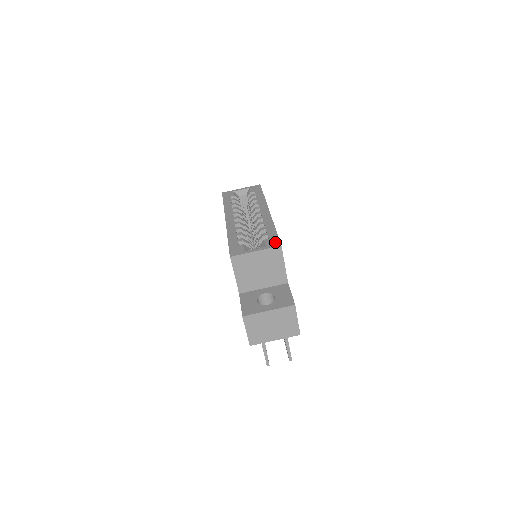
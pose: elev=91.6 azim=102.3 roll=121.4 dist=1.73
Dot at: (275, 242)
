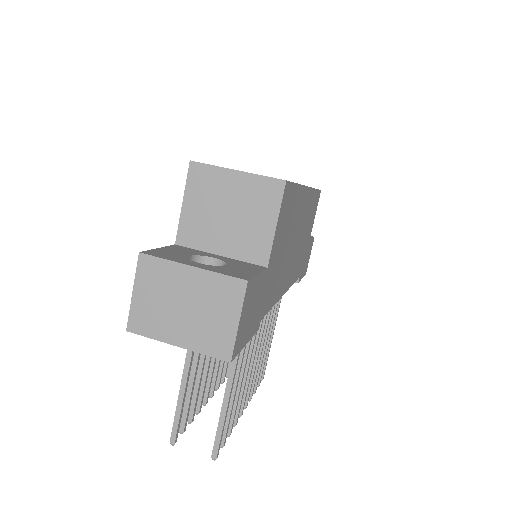
Dot at: occluded
